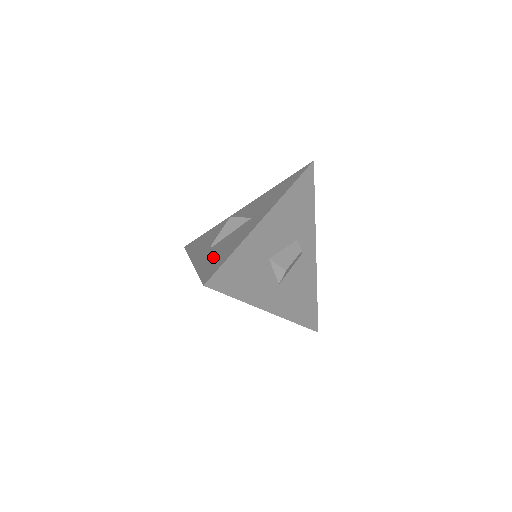
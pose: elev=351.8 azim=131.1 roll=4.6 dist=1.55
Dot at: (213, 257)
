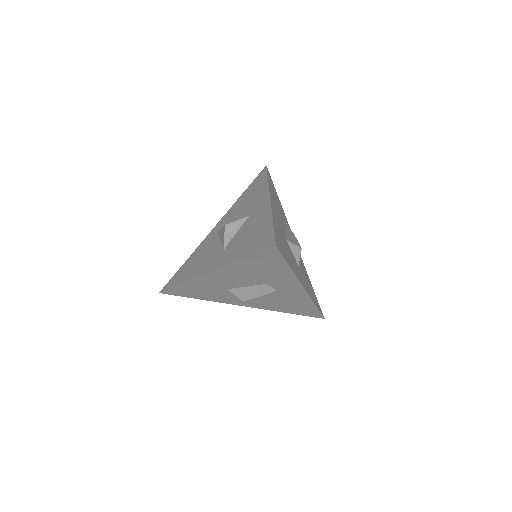
Dot at: (194, 259)
